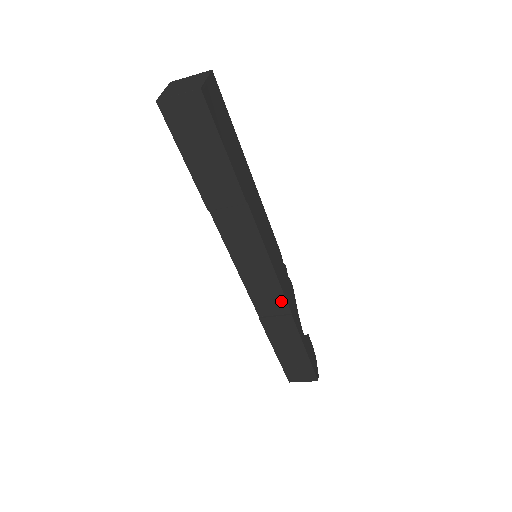
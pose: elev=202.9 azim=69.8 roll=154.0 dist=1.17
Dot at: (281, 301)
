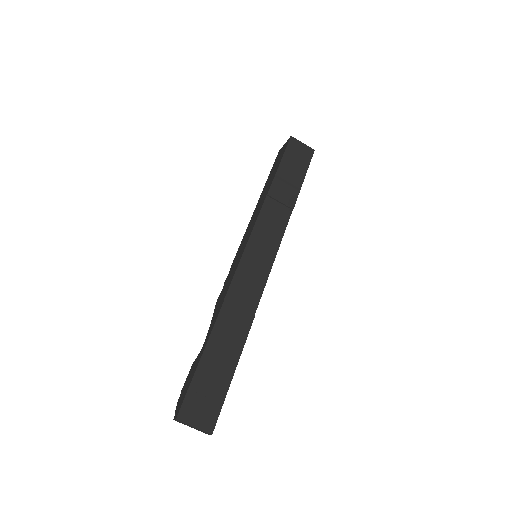
Dot at: (256, 297)
